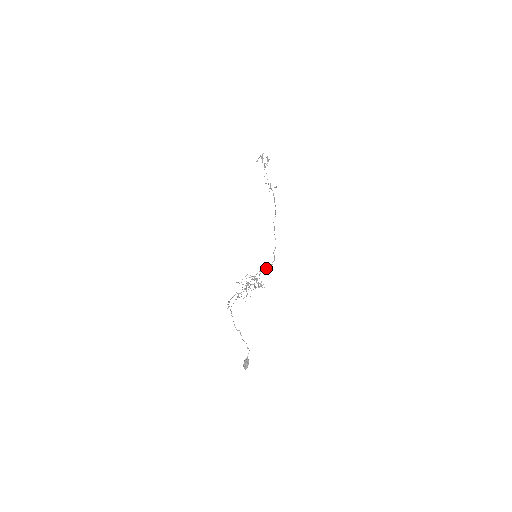
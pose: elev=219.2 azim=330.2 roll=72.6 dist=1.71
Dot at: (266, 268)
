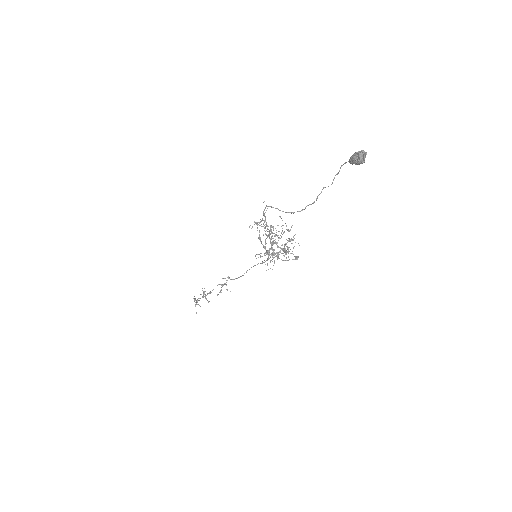
Dot at: occluded
